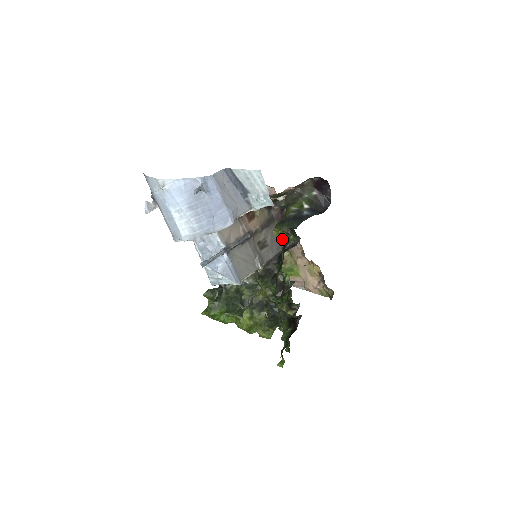
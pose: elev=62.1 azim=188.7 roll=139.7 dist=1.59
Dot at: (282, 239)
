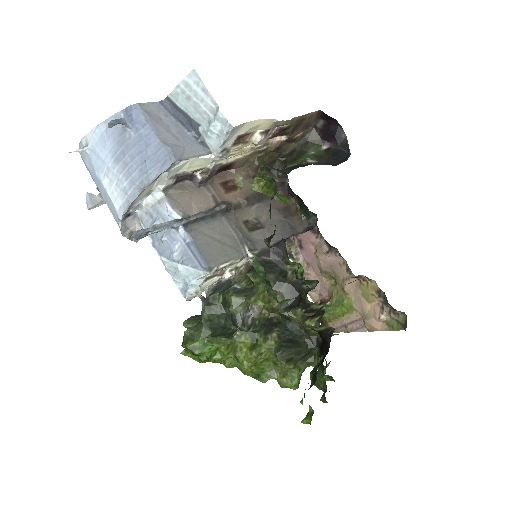
Dot at: (267, 193)
